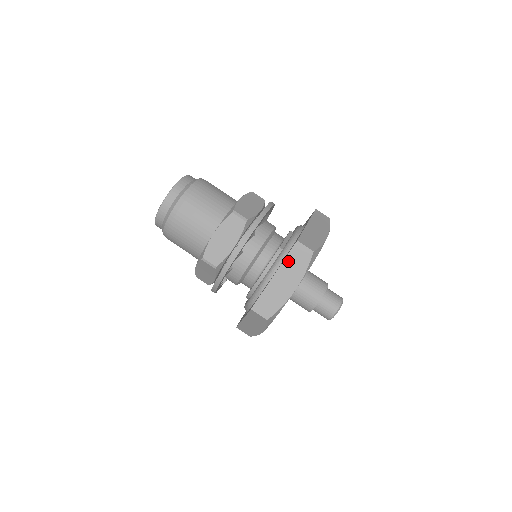
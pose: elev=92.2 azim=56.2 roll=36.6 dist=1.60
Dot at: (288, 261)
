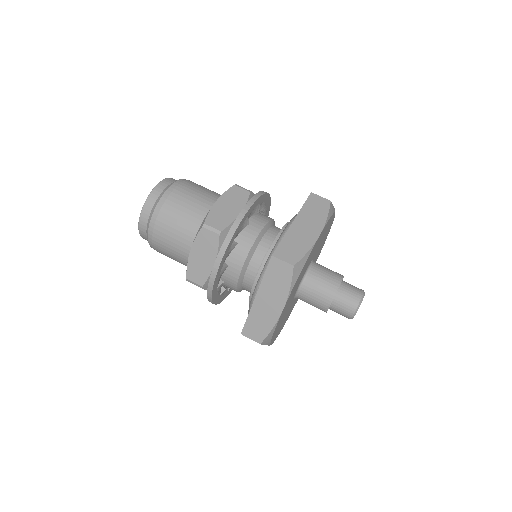
Dot at: (306, 209)
